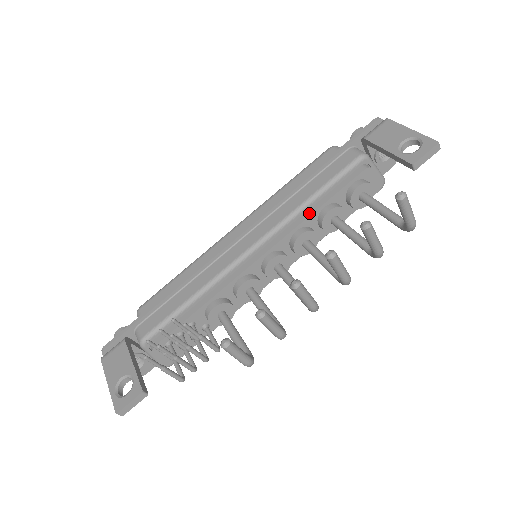
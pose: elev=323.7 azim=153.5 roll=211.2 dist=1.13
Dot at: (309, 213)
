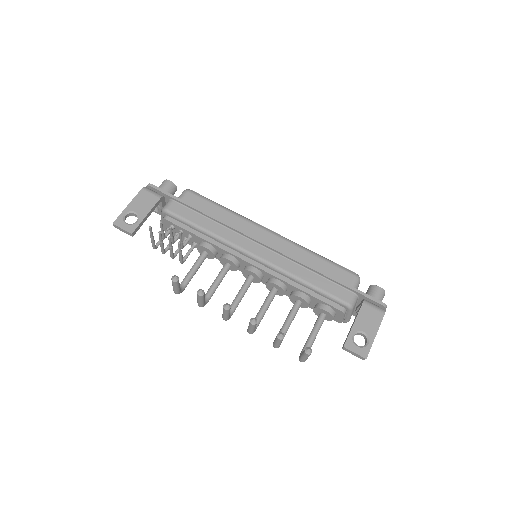
Dot at: (295, 284)
